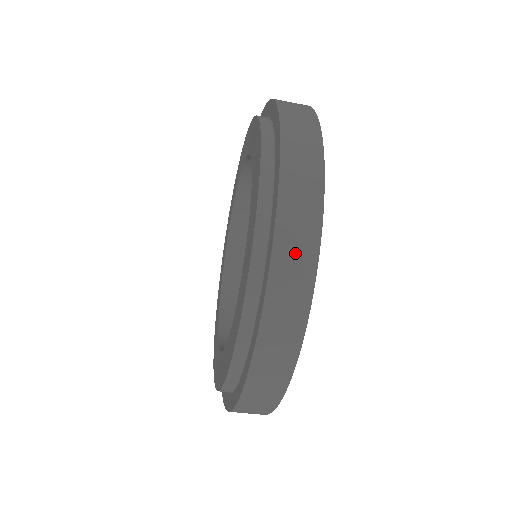
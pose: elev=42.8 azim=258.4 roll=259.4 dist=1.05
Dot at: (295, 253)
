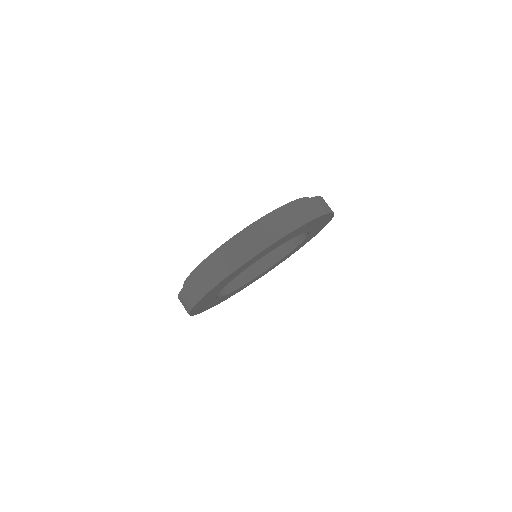
Dot at: occluded
